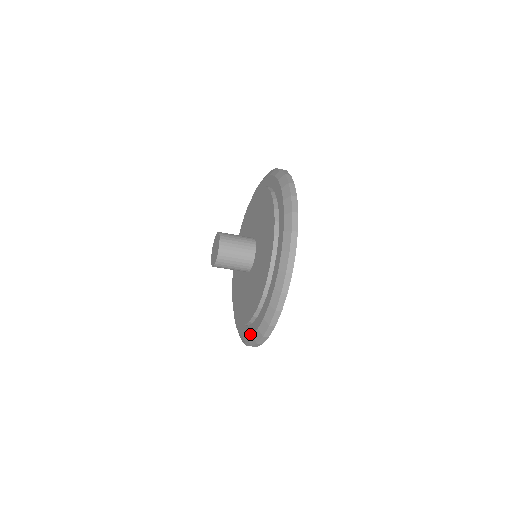
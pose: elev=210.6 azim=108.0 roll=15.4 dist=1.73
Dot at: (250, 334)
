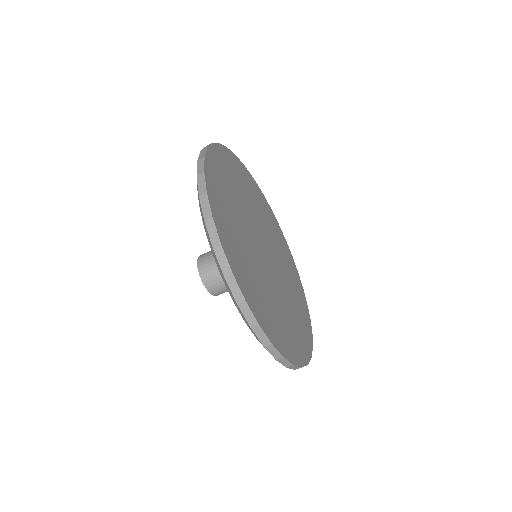
Dot at: occluded
